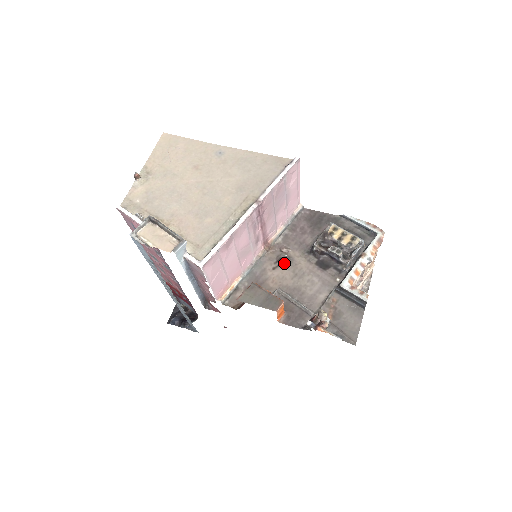
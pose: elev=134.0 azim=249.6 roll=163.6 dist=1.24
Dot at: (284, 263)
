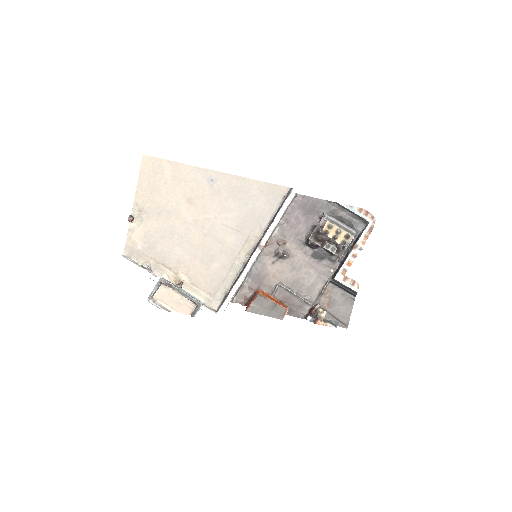
Dot at: (282, 257)
